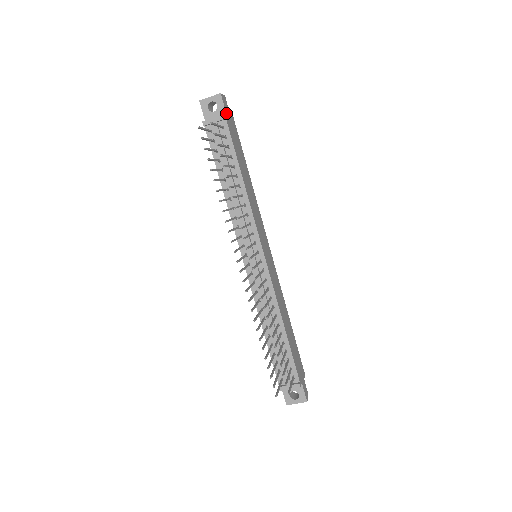
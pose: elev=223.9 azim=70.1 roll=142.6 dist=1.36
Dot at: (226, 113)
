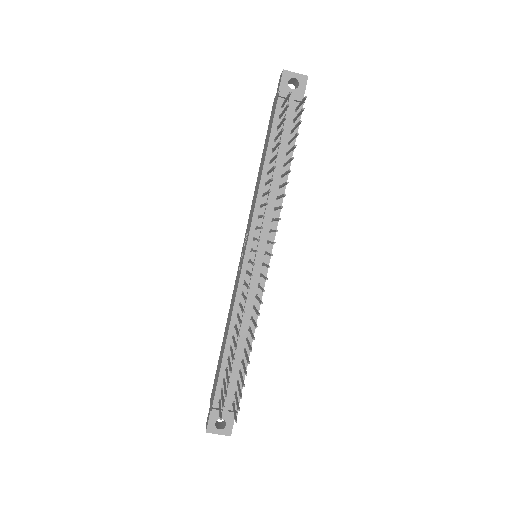
Dot at: occluded
